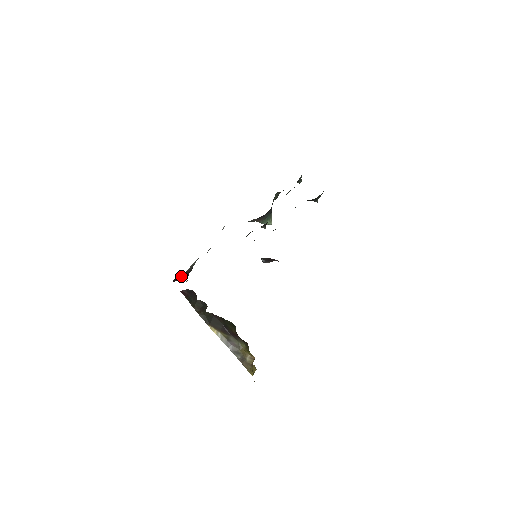
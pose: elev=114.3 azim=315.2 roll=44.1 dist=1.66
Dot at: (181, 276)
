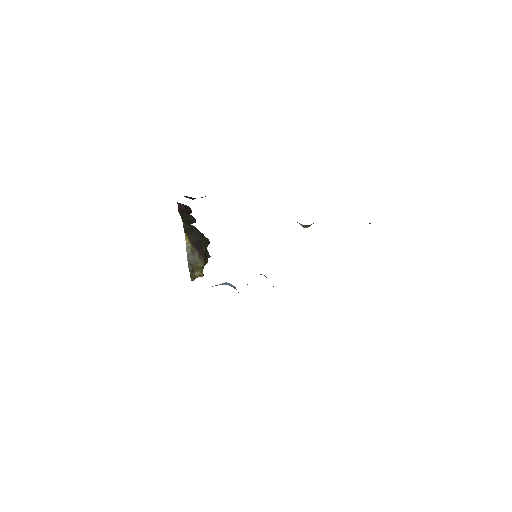
Dot at: (187, 196)
